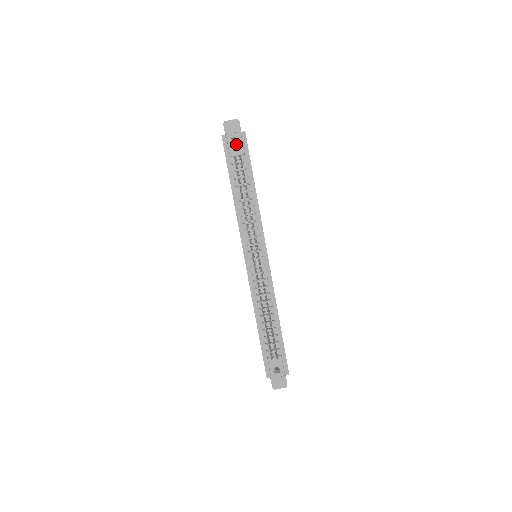
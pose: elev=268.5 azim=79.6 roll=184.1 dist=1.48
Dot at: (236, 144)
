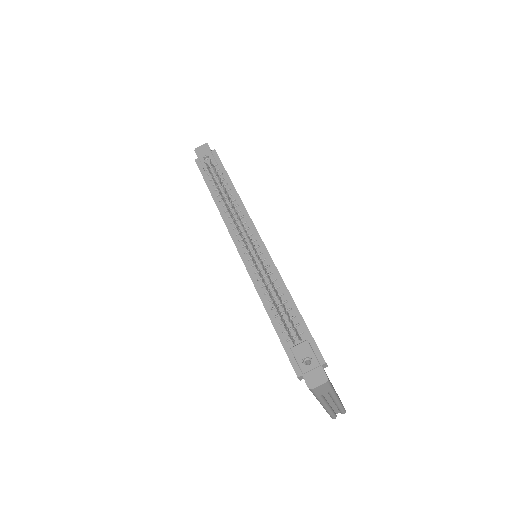
Dot at: (208, 160)
